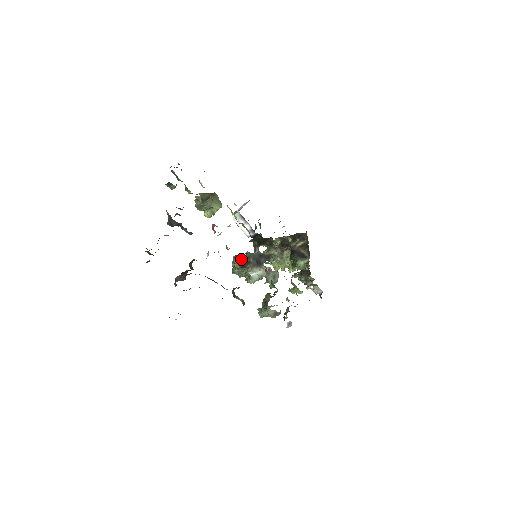
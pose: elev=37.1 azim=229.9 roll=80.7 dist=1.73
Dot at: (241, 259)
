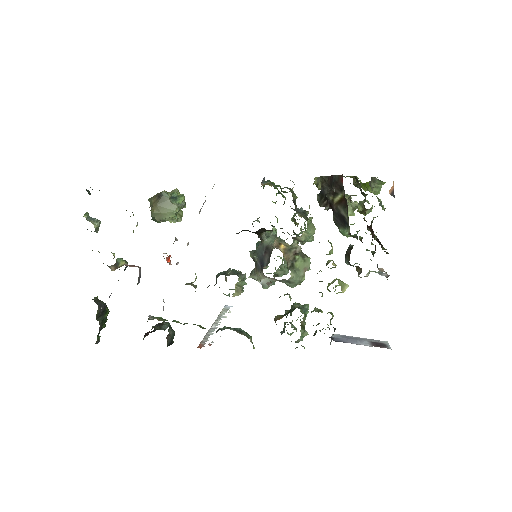
Dot at: occluded
